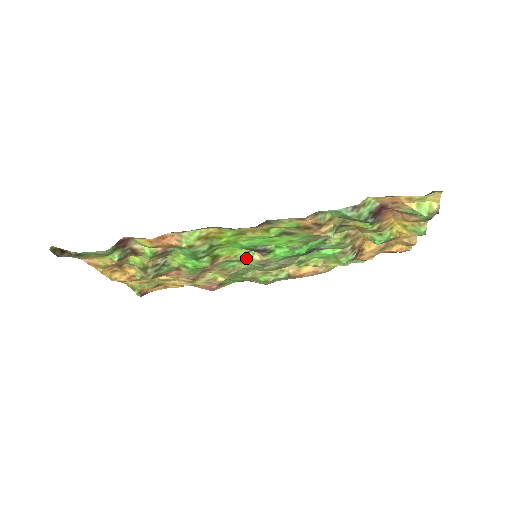
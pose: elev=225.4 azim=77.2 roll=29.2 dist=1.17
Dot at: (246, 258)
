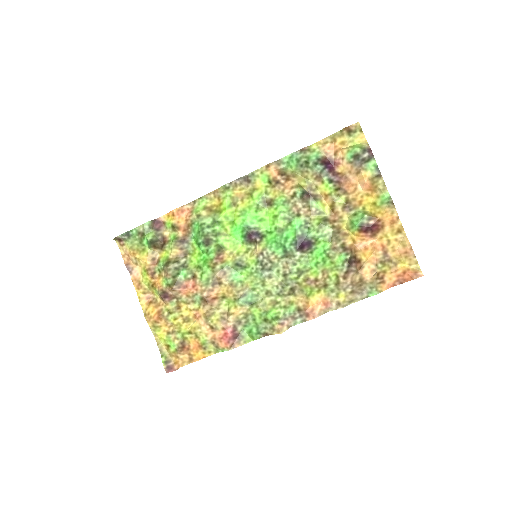
Dot at: (247, 257)
